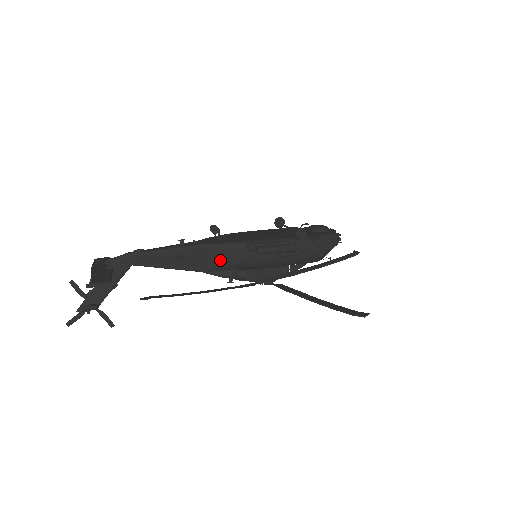
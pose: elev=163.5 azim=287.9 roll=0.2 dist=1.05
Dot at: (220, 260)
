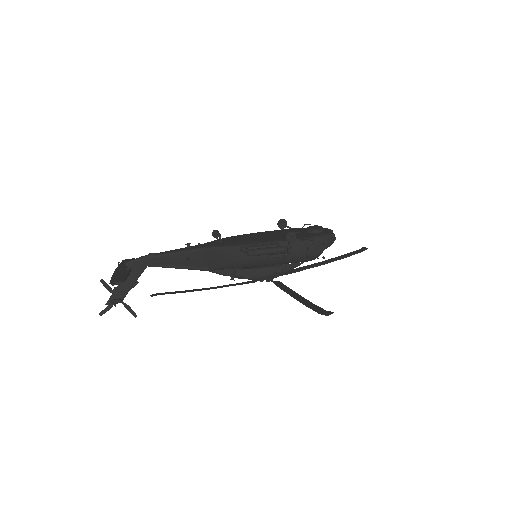
Dot at: (221, 261)
